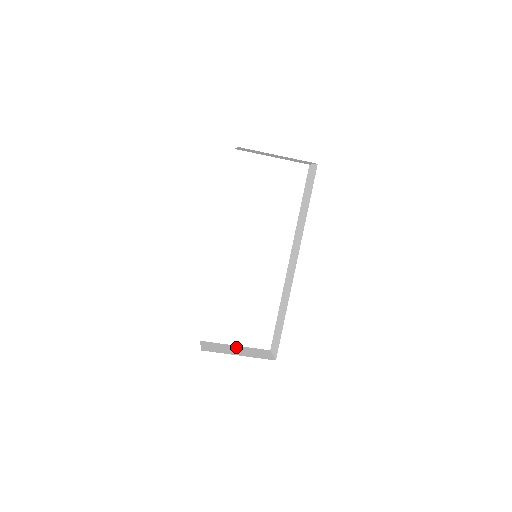
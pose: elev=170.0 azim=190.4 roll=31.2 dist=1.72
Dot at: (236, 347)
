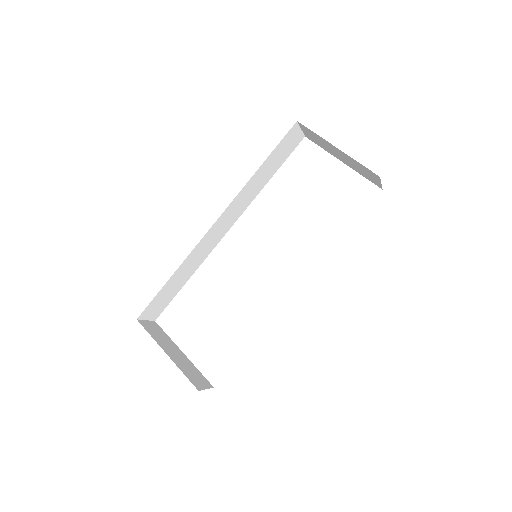
Dot at: (180, 352)
